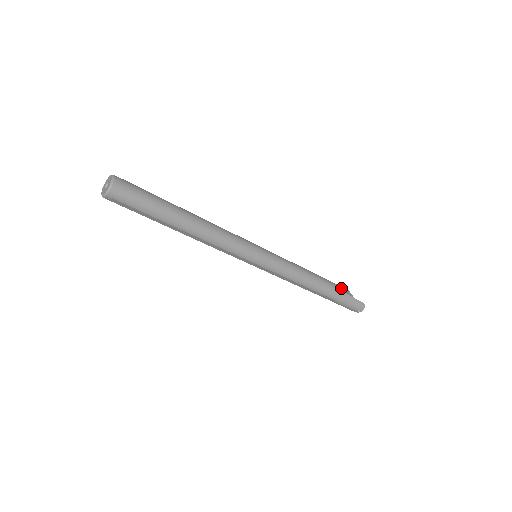
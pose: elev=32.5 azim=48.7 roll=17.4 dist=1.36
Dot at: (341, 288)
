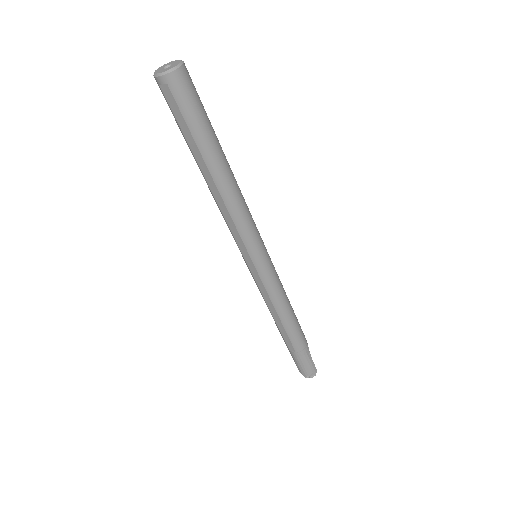
Dot at: occluded
